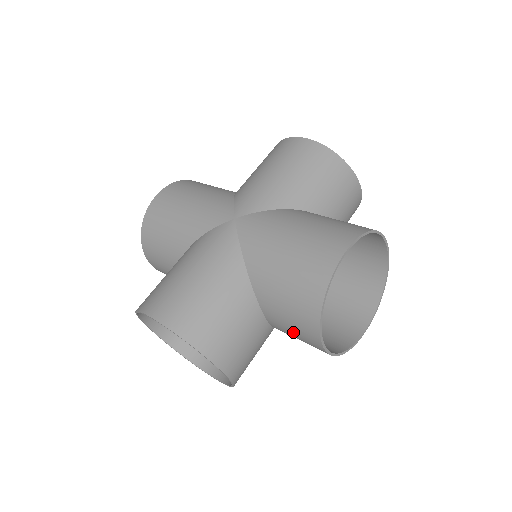
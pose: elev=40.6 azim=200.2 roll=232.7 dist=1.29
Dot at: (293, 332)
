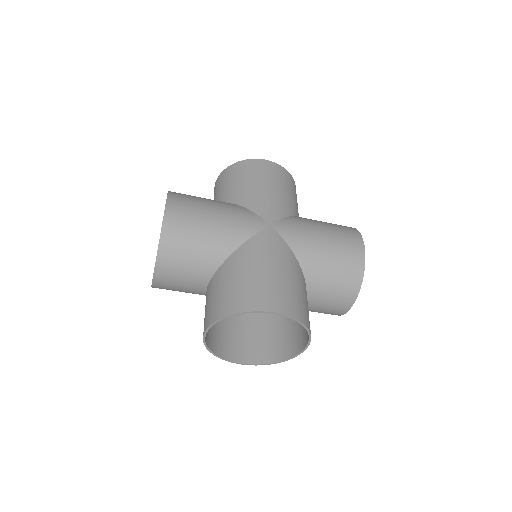
Dot at: (328, 304)
